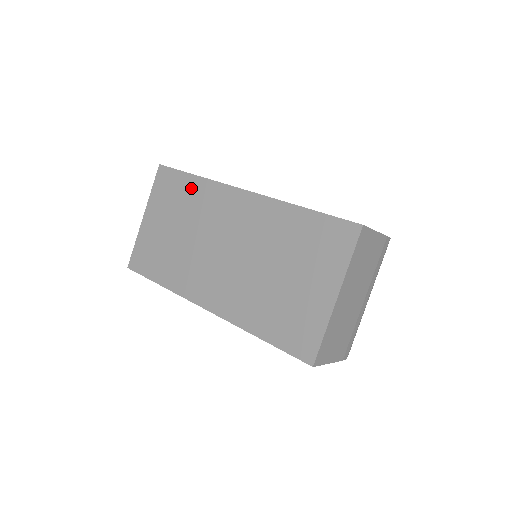
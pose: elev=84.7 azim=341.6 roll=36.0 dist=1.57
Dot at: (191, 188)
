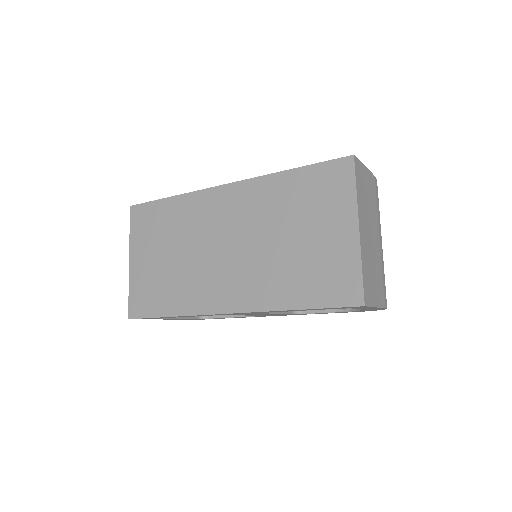
Dot at: (171, 210)
